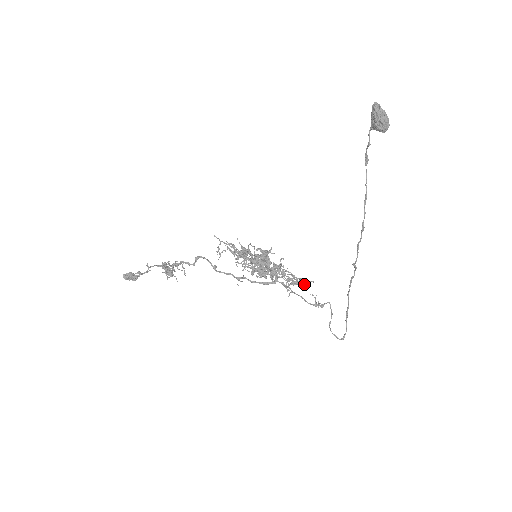
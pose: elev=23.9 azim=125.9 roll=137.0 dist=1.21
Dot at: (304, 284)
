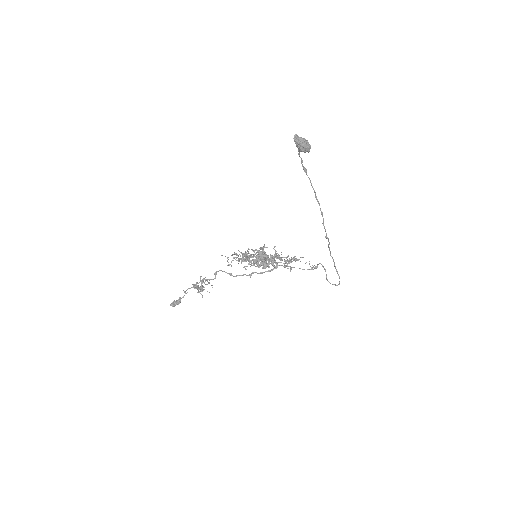
Dot at: (297, 260)
